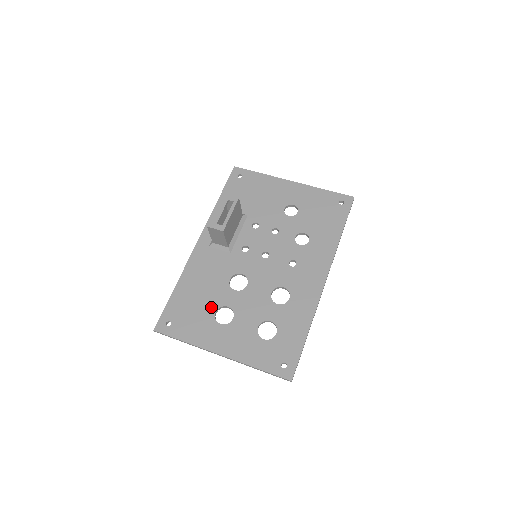
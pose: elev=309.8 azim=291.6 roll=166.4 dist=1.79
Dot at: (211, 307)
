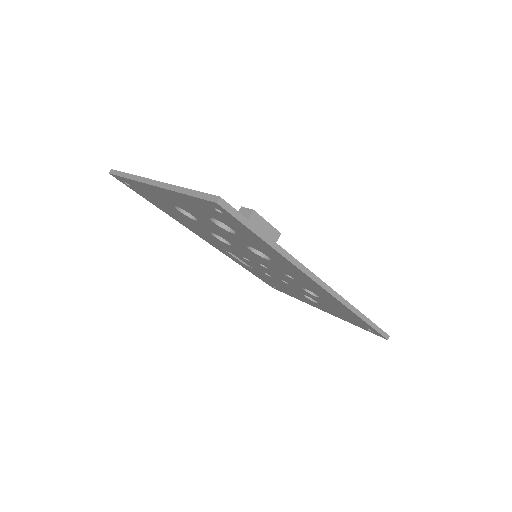
Dot at: occluded
